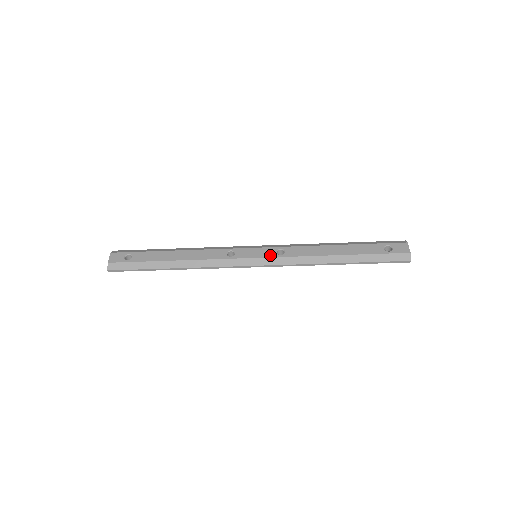
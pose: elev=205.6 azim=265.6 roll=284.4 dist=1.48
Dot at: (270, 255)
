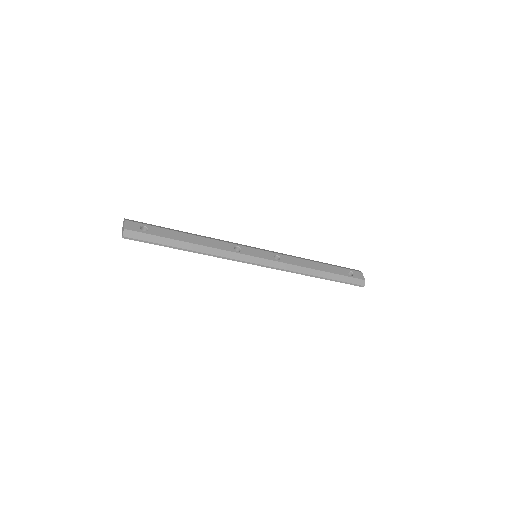
Dot at: (270, 258)
